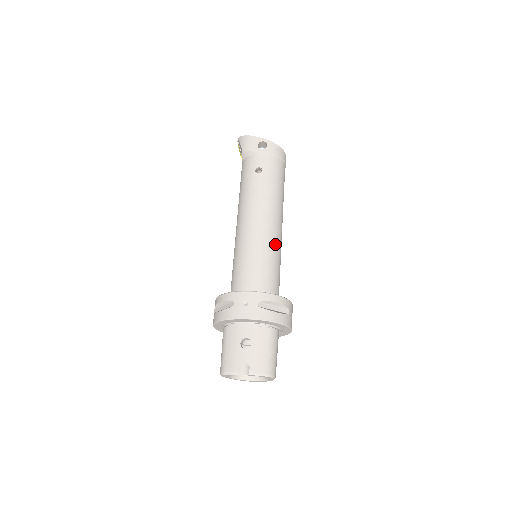
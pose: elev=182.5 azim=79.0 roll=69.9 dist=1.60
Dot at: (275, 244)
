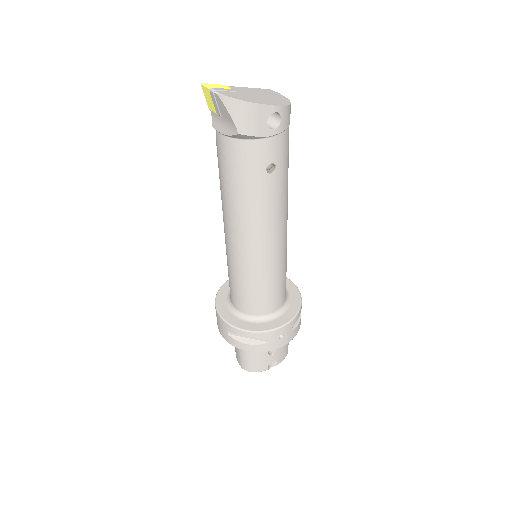
Dot at: occluded
